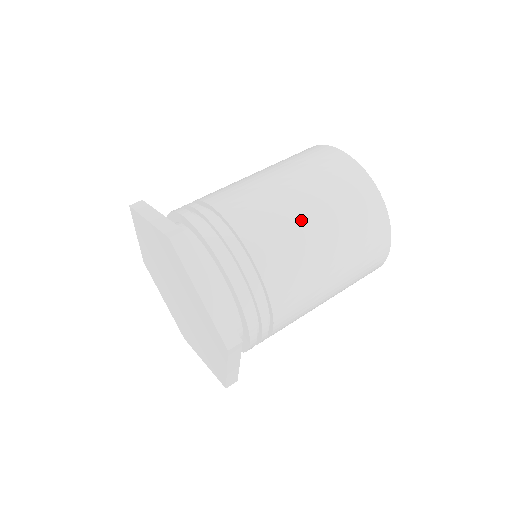
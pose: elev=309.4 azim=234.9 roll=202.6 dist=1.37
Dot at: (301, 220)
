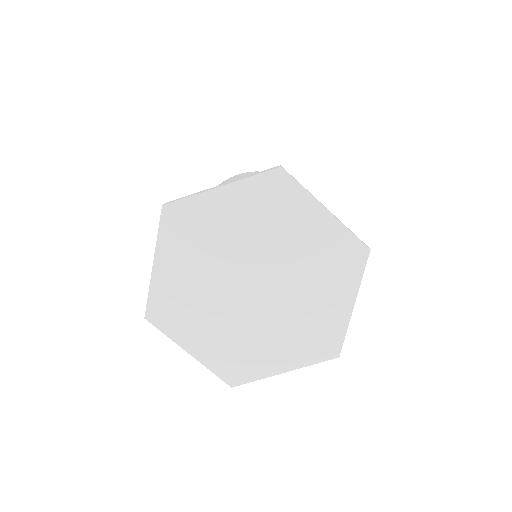
Dot at: occluded
